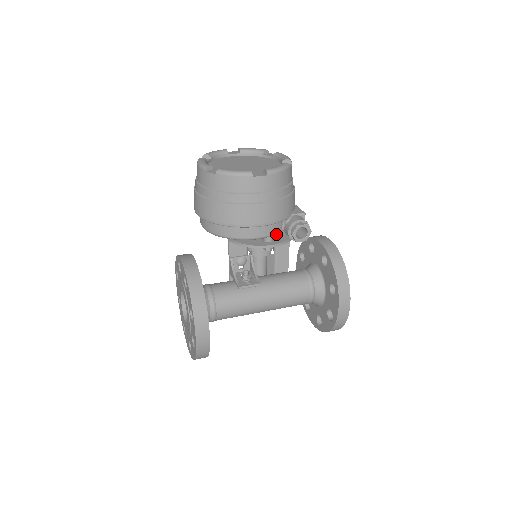
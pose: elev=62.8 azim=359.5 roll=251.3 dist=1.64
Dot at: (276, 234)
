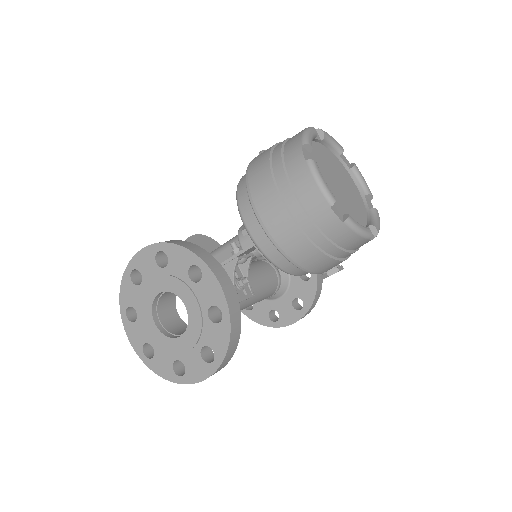
Dot at: occluded
